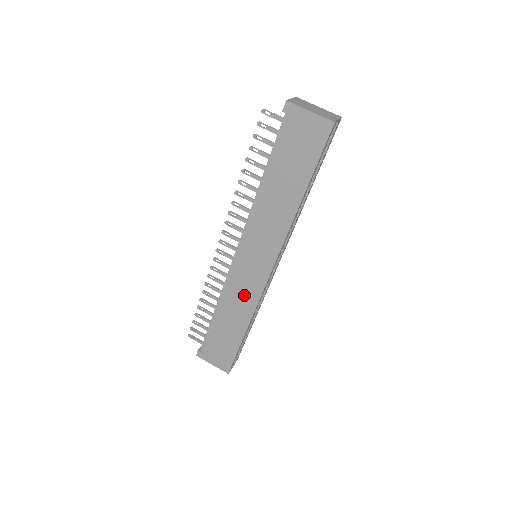
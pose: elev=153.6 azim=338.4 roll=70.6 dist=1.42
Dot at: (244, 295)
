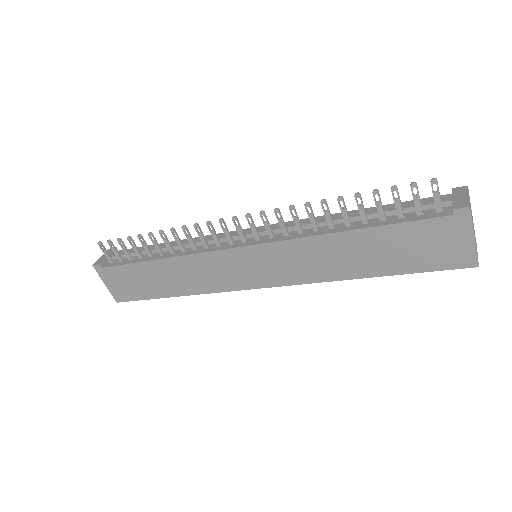
Dot at: (209, 277)
